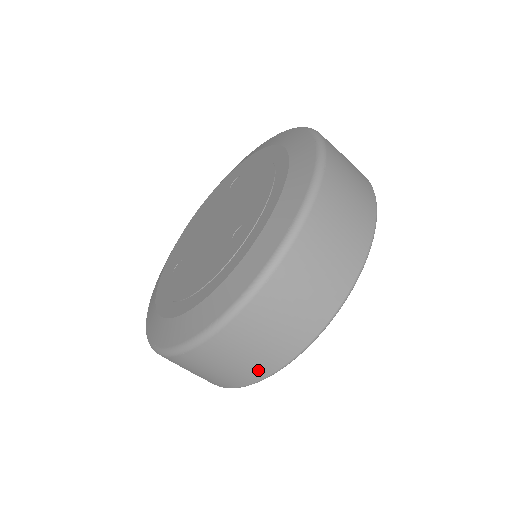
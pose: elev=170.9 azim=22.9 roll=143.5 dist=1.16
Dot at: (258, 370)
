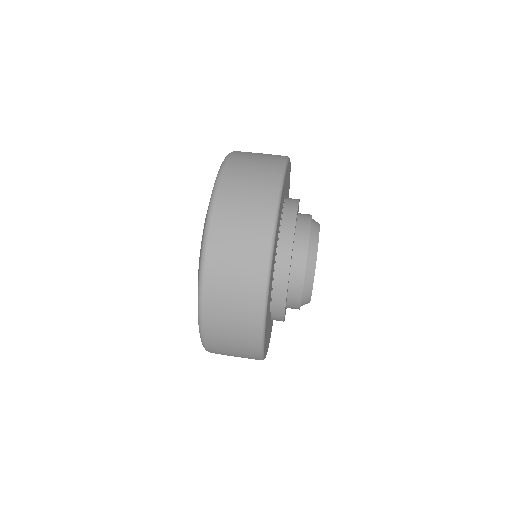
Dot at: (251, 324)
